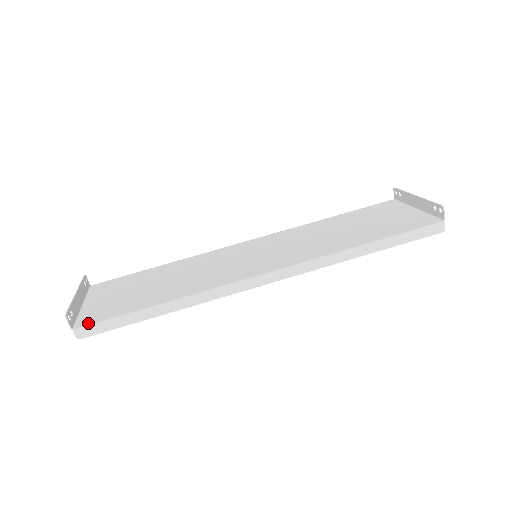
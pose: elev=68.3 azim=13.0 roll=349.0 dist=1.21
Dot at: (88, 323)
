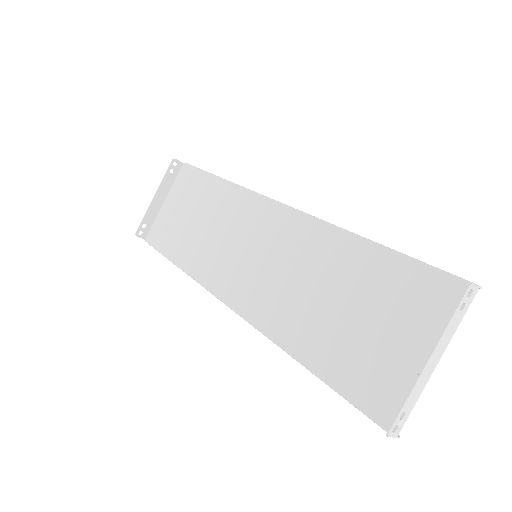
Dot at: (151, 242)
